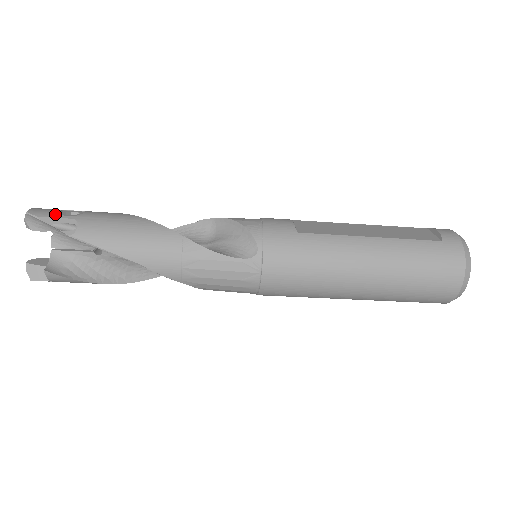
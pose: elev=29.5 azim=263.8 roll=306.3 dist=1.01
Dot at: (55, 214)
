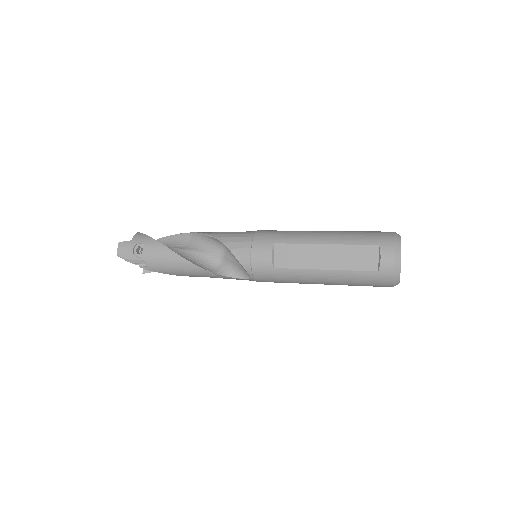
Dot at: (132, 256)
